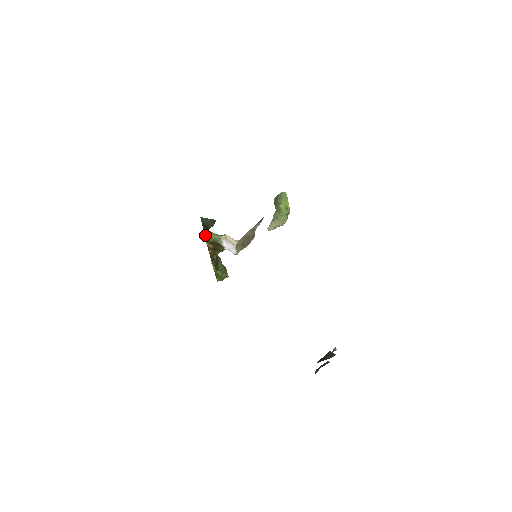
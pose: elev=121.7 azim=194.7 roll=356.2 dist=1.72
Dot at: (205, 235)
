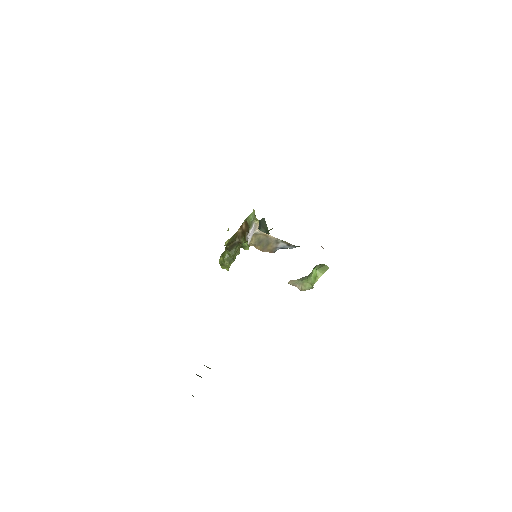
Dot at: occluded
